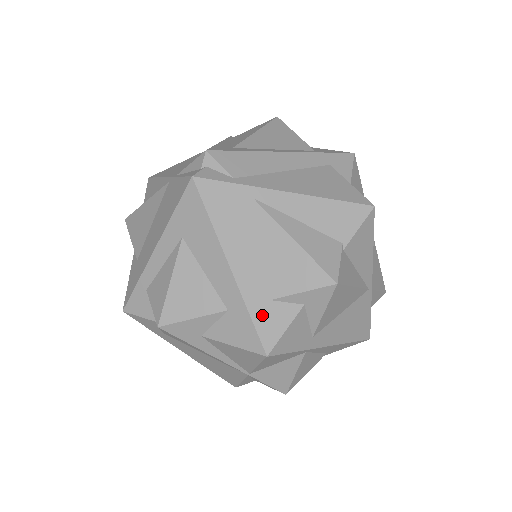
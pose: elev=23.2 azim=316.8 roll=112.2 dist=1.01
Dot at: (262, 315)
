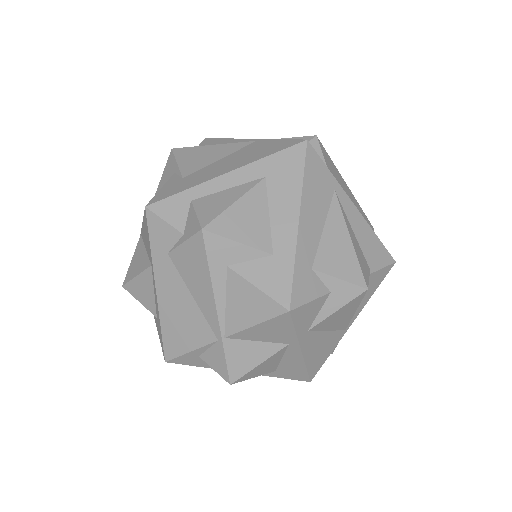
Dot at: (302, 275)
